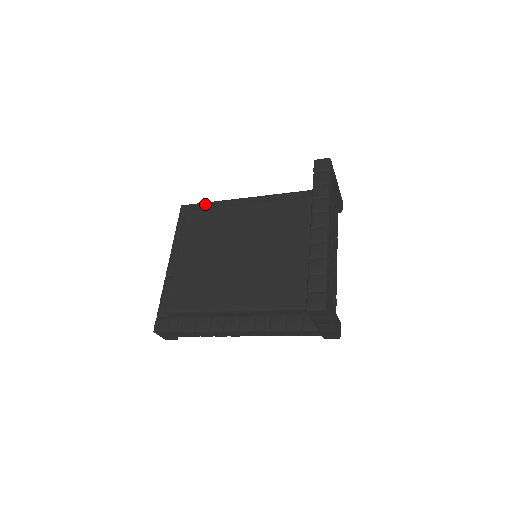
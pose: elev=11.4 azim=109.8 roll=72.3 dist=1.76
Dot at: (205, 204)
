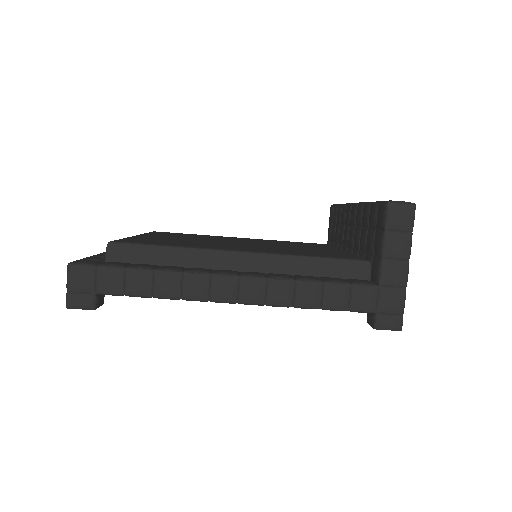
Dot at: occluded
